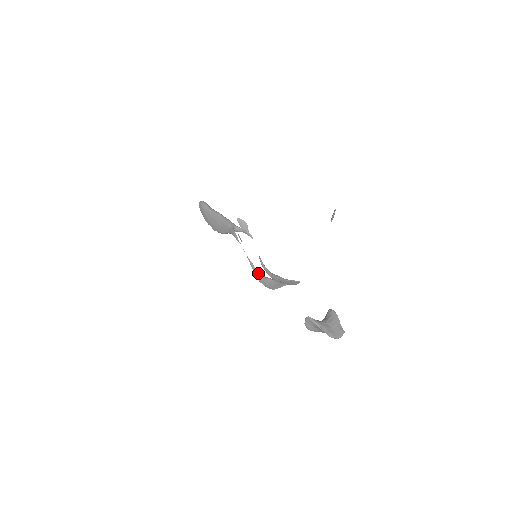
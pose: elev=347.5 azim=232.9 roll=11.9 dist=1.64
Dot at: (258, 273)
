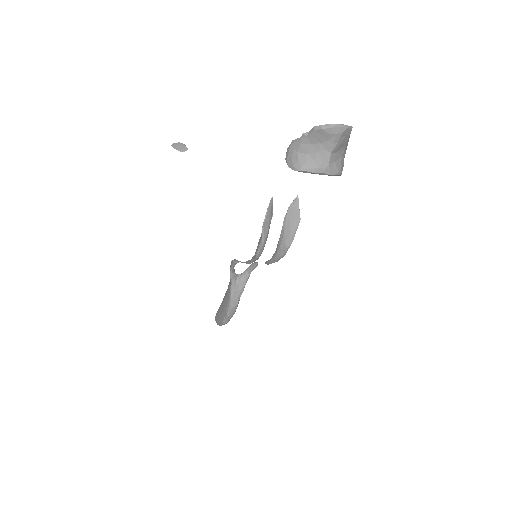
Dot at: occluded
